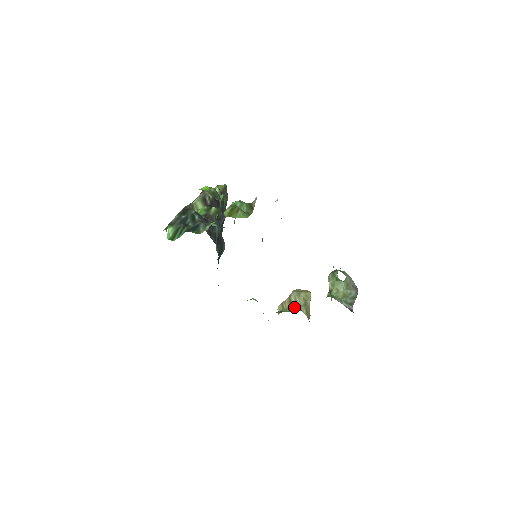
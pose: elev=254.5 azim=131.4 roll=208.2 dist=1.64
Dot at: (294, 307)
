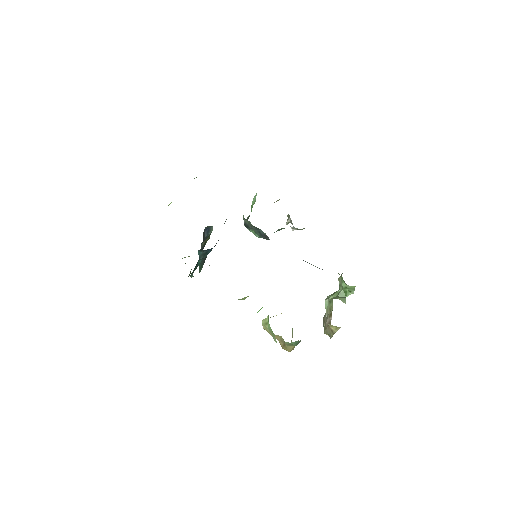
Dot at: occluded
